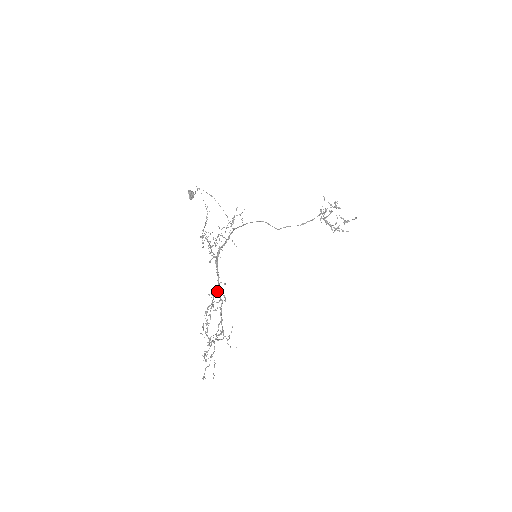
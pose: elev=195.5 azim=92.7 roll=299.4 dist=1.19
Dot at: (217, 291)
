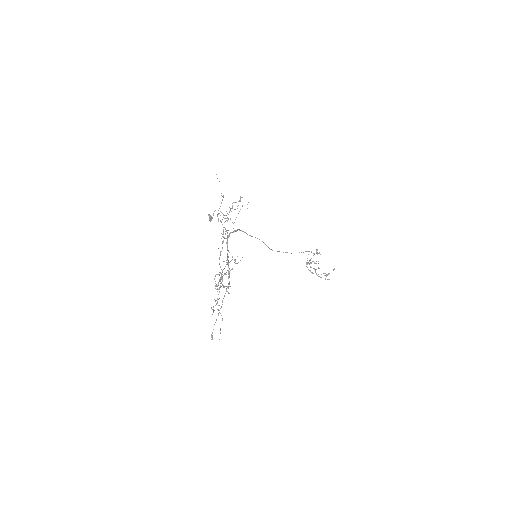
Dot at: (227, 262)
